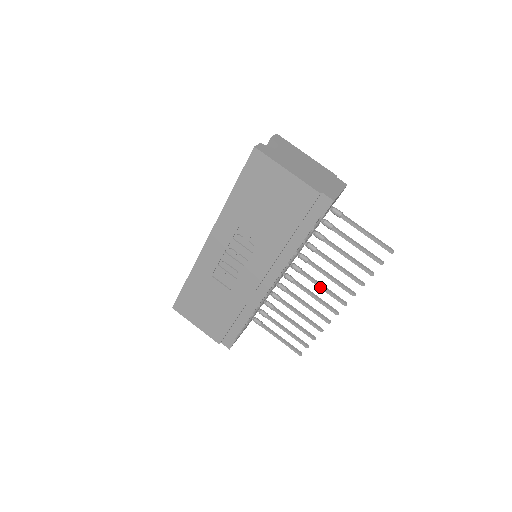
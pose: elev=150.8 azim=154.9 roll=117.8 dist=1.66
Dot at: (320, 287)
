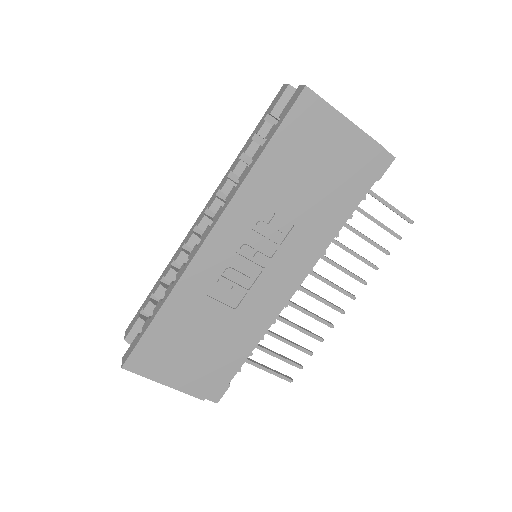
Dot at: (327, 283)
